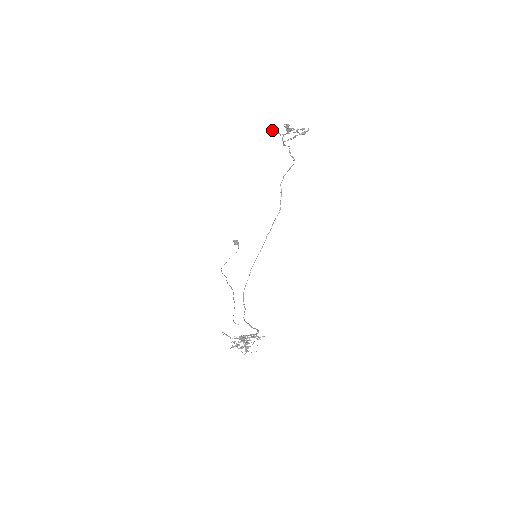
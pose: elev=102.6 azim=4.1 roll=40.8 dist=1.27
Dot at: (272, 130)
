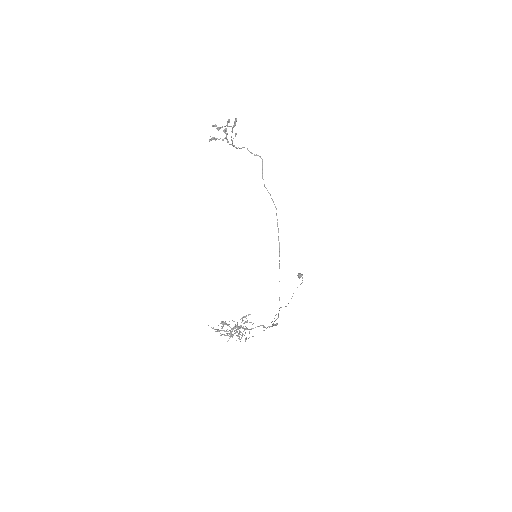
Dot at: occluded
